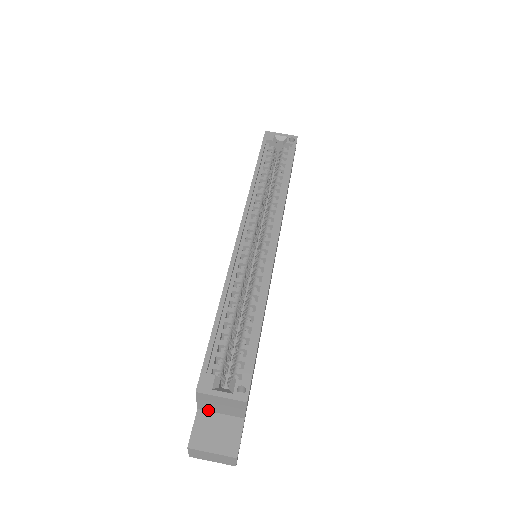
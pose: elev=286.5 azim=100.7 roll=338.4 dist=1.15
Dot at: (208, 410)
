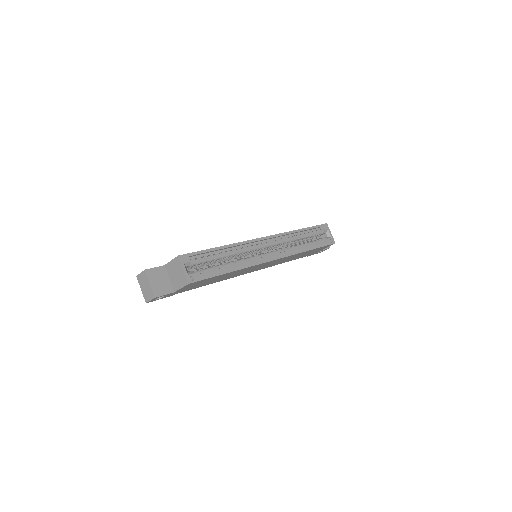
Dot at: (168, 271)
